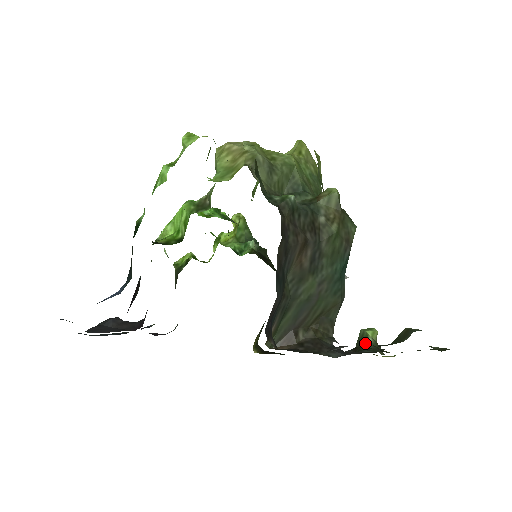
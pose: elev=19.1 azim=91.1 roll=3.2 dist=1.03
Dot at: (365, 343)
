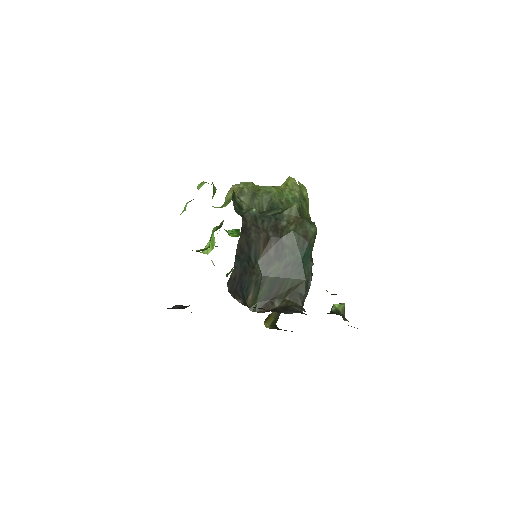
Dot at: occluded
